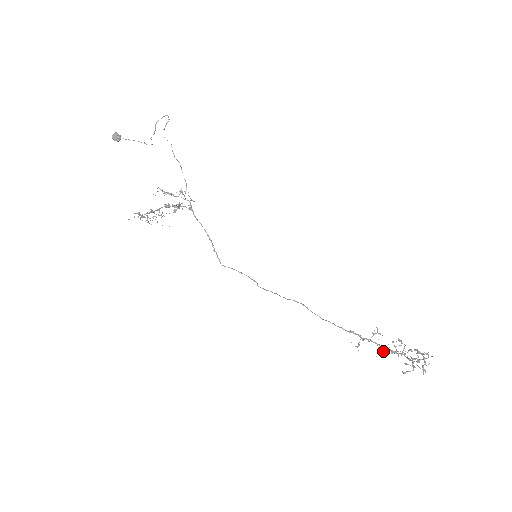
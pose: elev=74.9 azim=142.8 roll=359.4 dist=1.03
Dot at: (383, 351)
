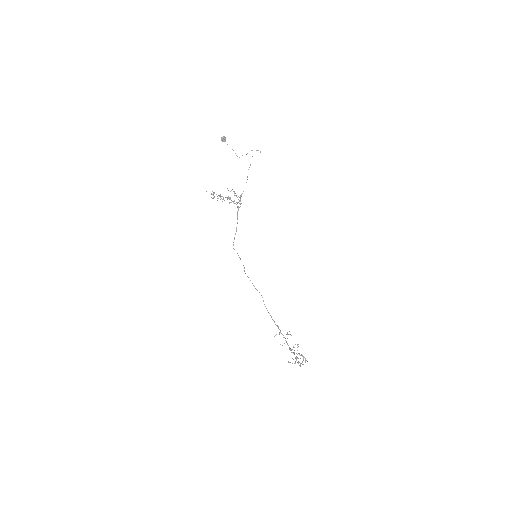
Dot at: occluded
